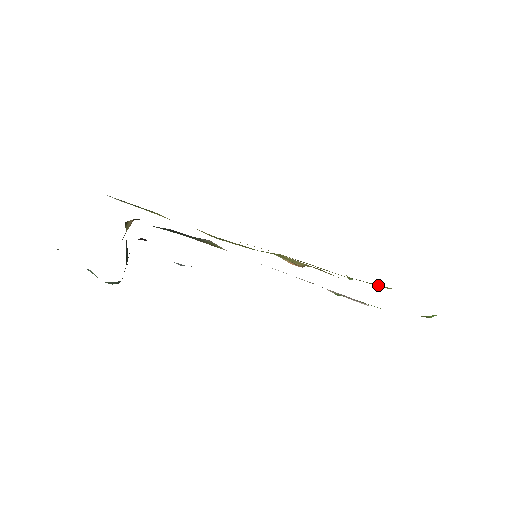
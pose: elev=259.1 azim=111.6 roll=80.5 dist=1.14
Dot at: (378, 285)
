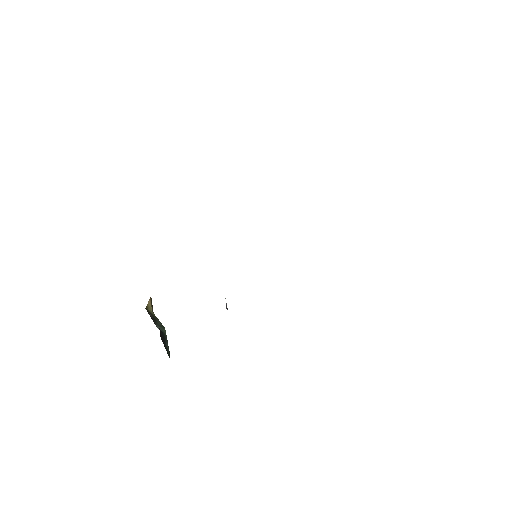
Dot at: occluded
